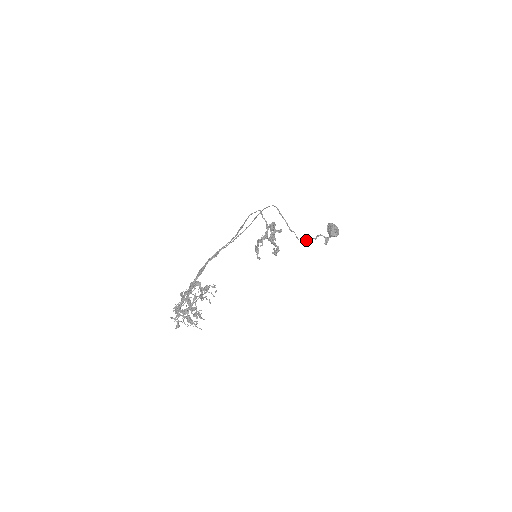
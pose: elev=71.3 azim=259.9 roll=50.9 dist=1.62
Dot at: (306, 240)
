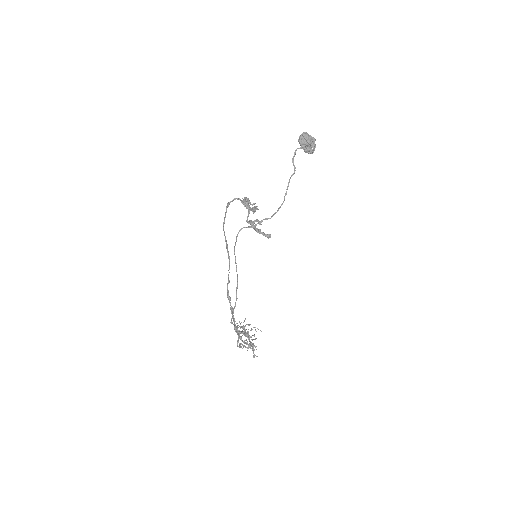
Dot at: (286, 193)
